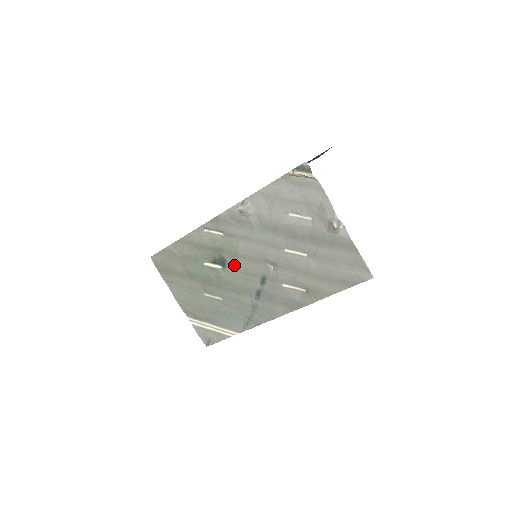
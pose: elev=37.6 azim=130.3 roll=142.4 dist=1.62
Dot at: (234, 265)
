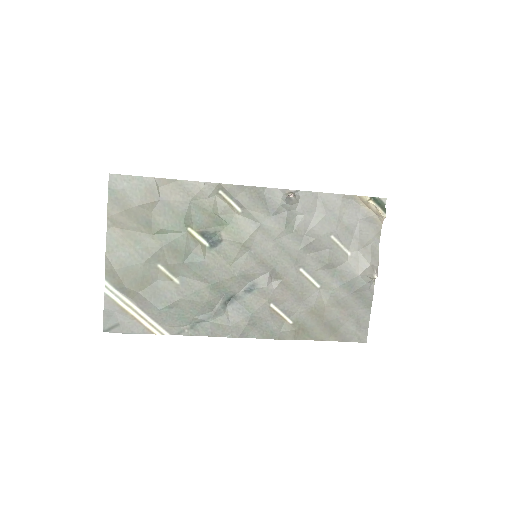
Dot at: (228, 252)
